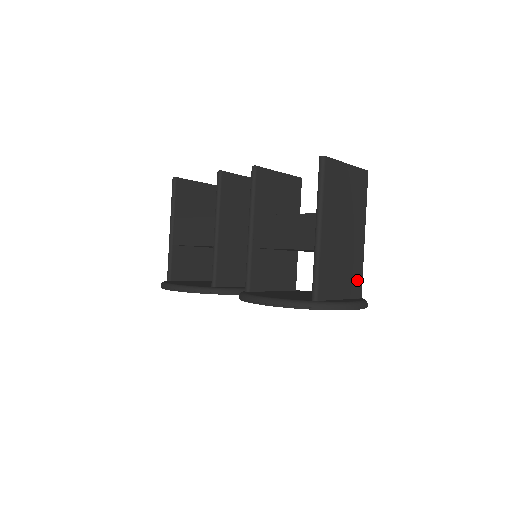
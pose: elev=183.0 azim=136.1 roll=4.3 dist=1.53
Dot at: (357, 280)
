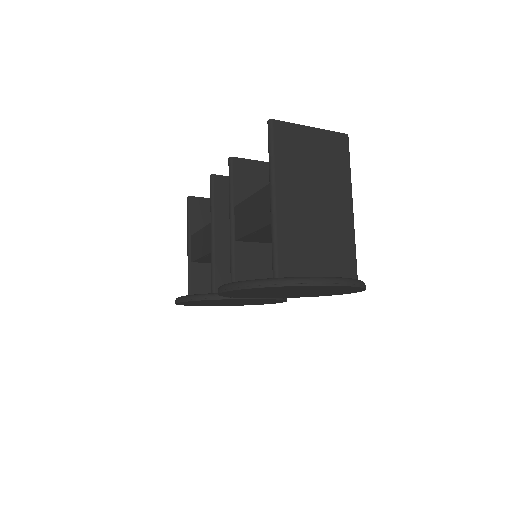
Dot at: (346, 258)
